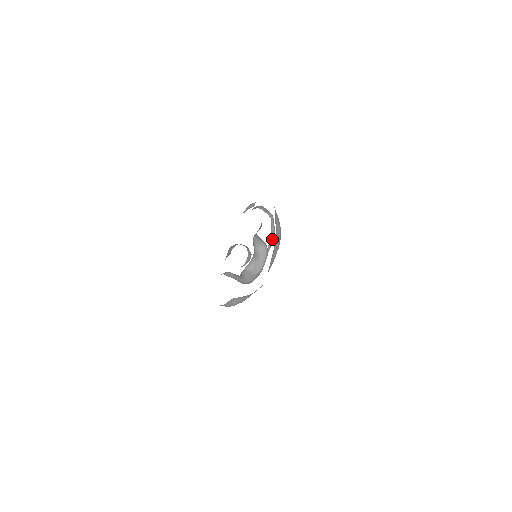
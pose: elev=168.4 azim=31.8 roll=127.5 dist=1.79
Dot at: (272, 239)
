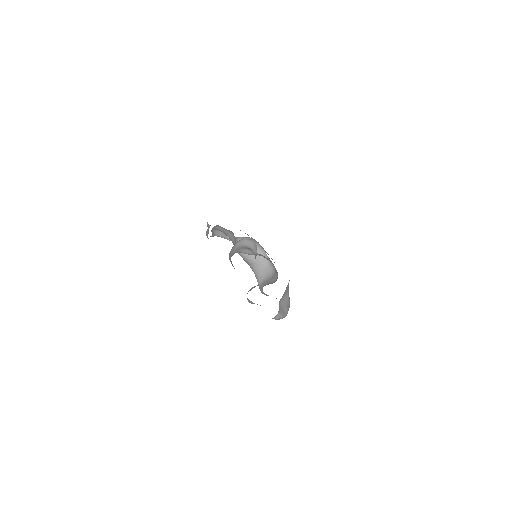
Dot at: occluded
